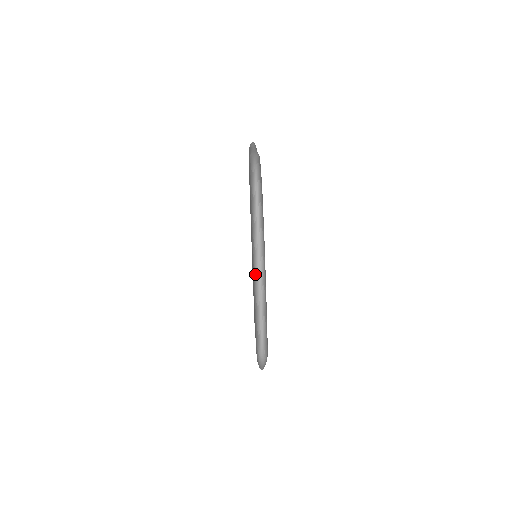
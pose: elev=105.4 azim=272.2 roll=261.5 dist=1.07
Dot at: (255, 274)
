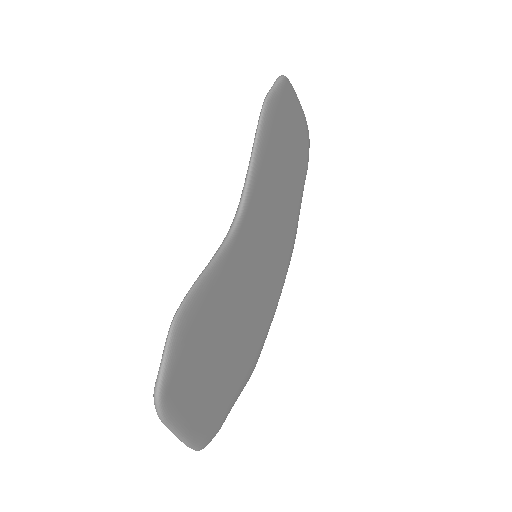
Dot at: occluded
